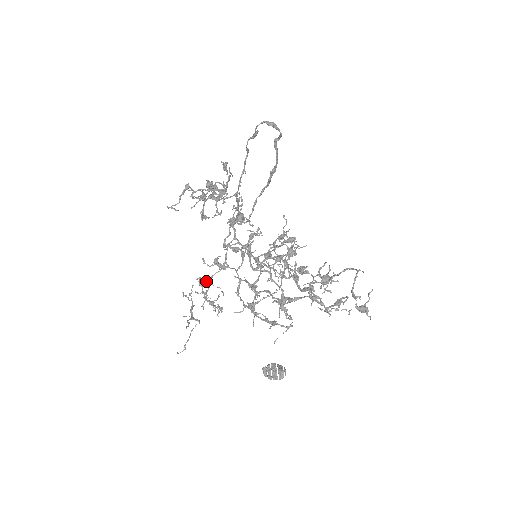
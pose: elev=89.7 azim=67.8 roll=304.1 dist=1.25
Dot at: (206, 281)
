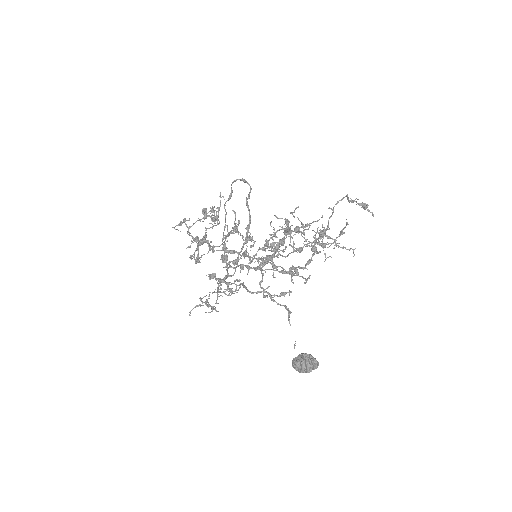
Dot at: occluded
